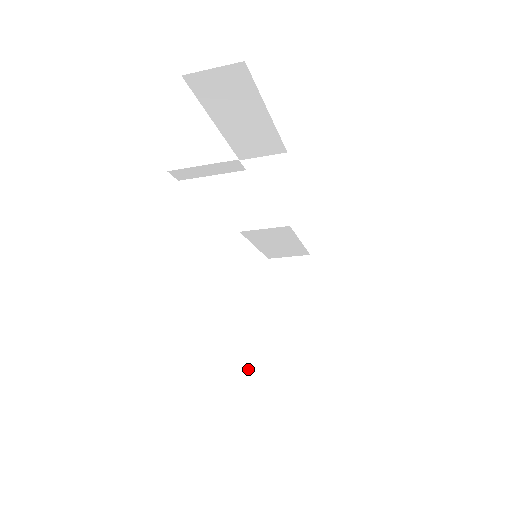
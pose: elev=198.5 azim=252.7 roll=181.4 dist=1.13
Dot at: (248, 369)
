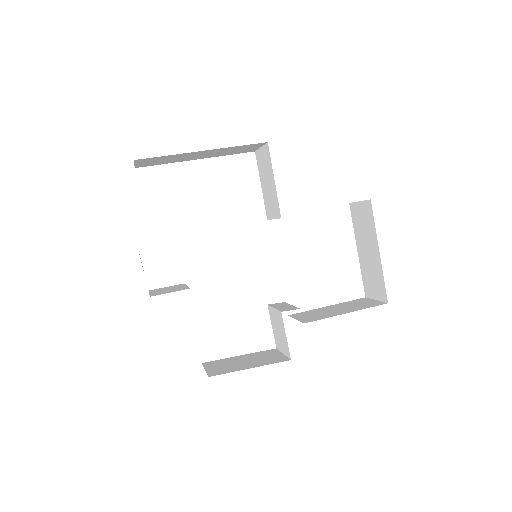
Dot at: (277, 337)
